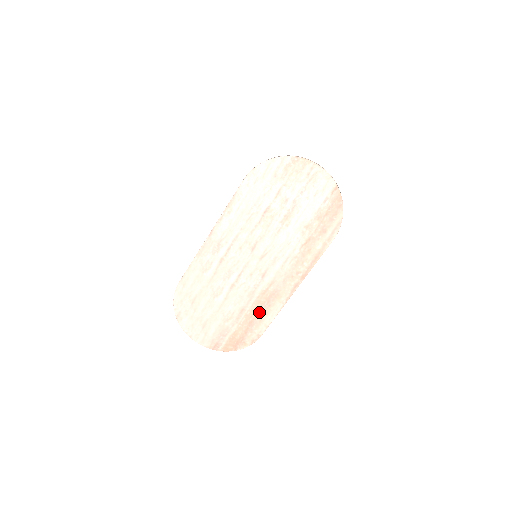
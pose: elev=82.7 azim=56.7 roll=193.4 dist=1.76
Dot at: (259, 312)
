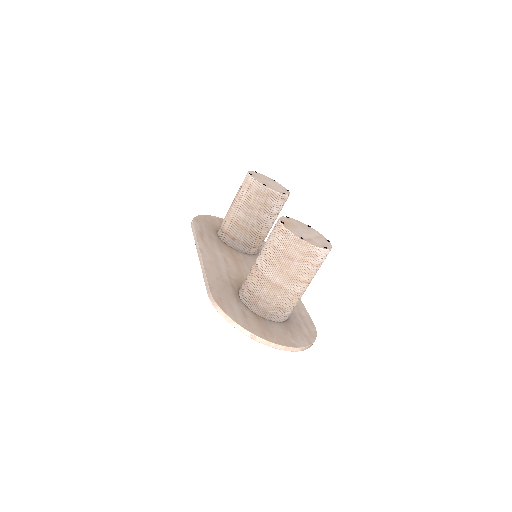
Dot at: occluded
